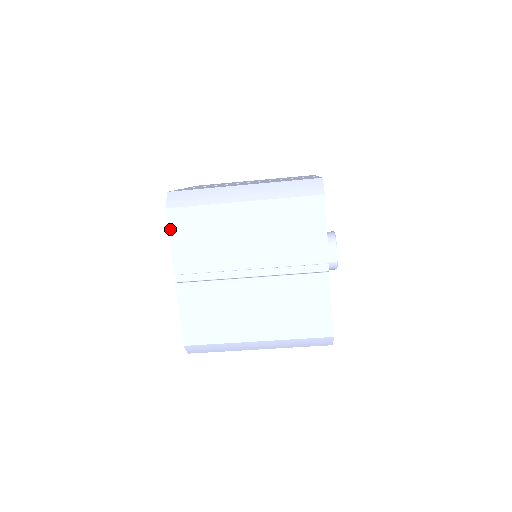
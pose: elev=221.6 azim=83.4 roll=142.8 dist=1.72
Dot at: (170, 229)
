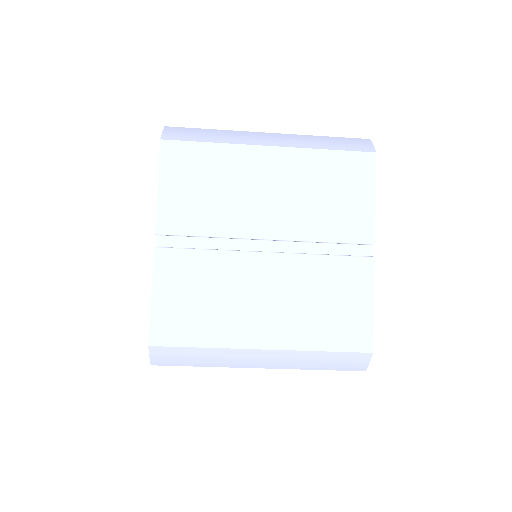
Dot at: (161, 168)
